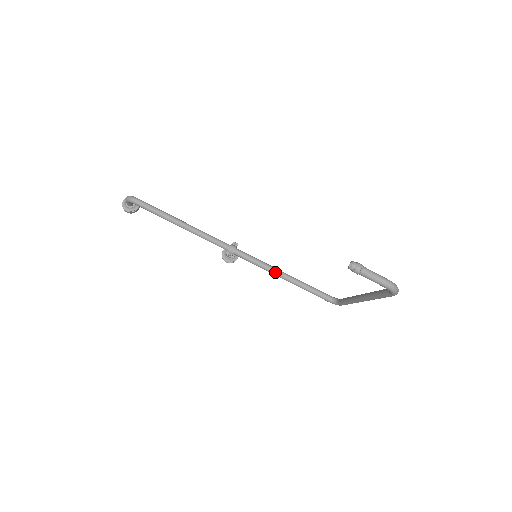
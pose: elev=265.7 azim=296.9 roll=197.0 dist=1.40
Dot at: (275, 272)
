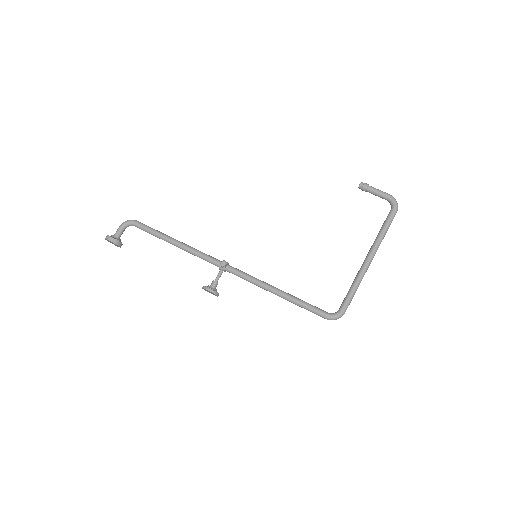
Dot at: (269, 284)
